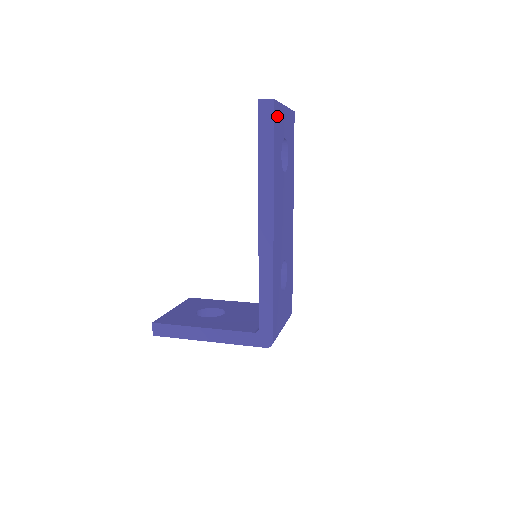
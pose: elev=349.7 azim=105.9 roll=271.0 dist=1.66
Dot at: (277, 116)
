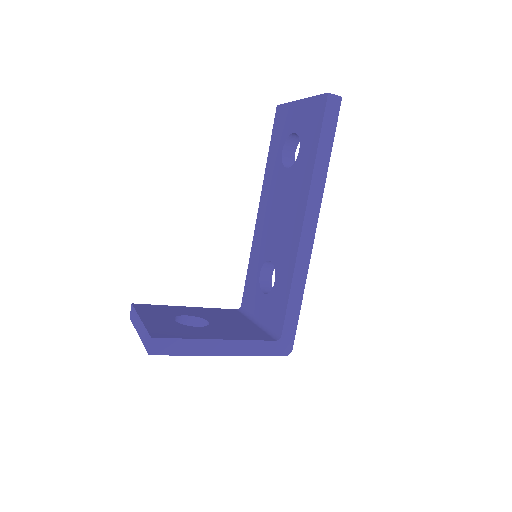
Dot at: occluded
